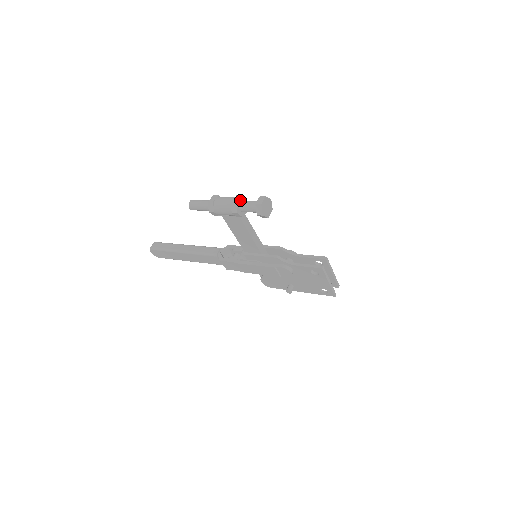
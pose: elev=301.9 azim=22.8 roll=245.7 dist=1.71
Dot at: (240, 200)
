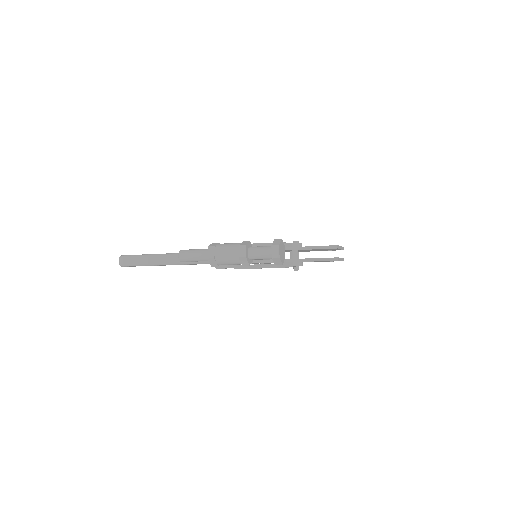
Dot at: (247, 250)
